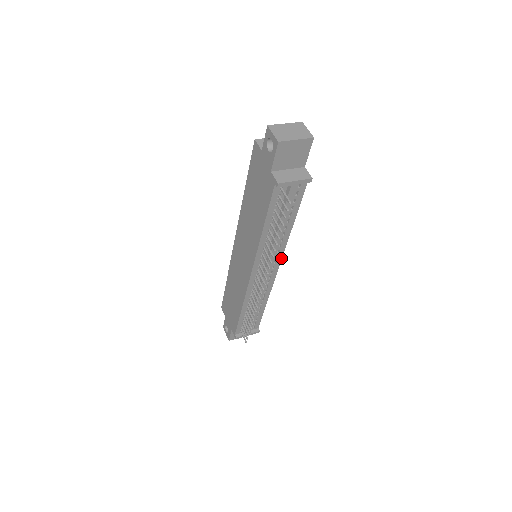
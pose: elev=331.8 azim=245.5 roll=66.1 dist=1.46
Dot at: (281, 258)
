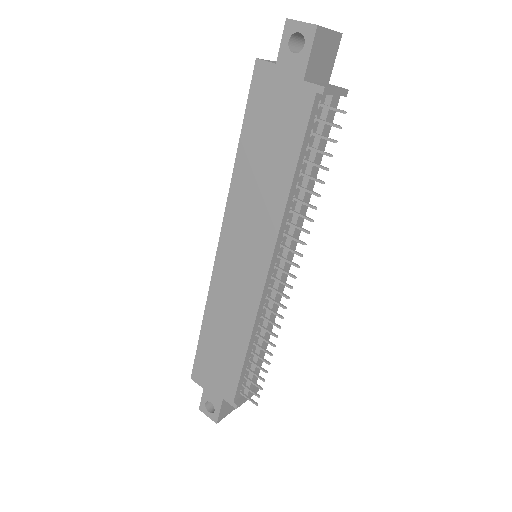
Dot at: (296, 243)
